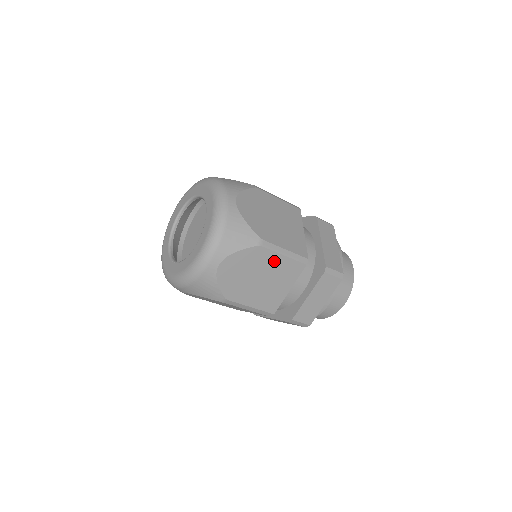
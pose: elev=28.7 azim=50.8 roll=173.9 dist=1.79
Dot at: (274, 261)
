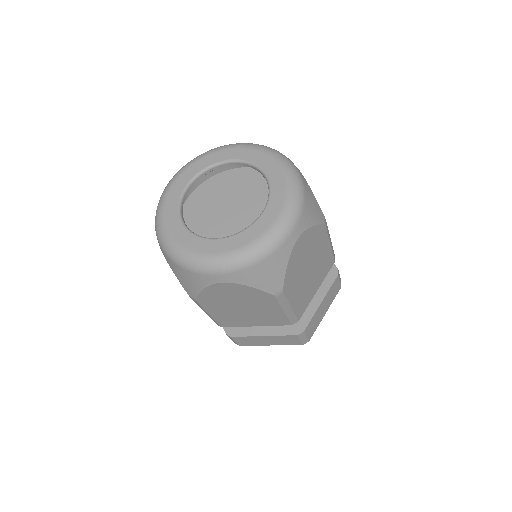
Dot at: (324, 249)
